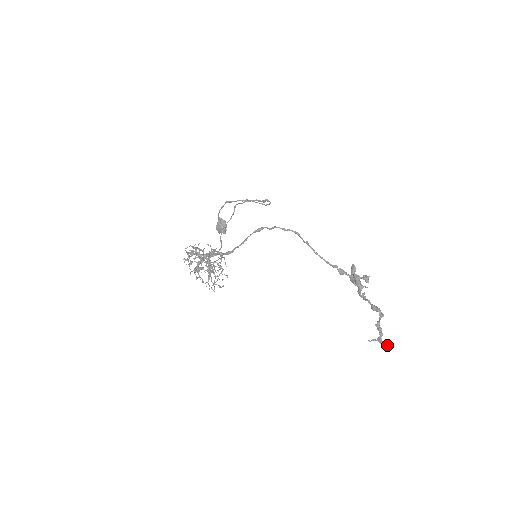
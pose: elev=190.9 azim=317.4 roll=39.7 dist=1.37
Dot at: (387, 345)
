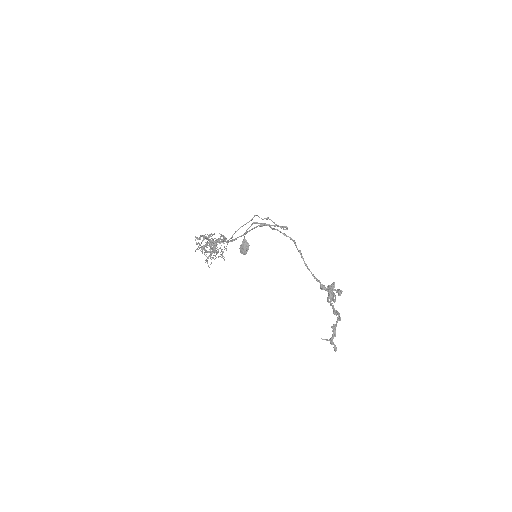
Dot at: occluded
